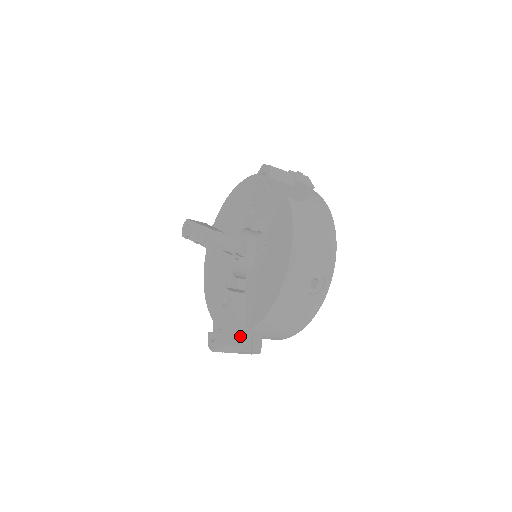
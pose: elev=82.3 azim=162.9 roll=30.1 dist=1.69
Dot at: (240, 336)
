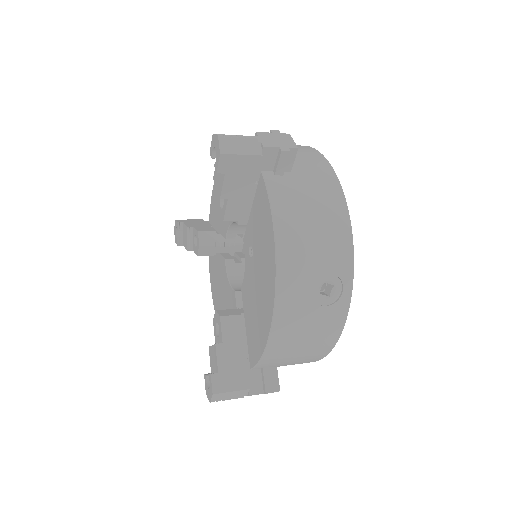
Dot at: (243, 375)
